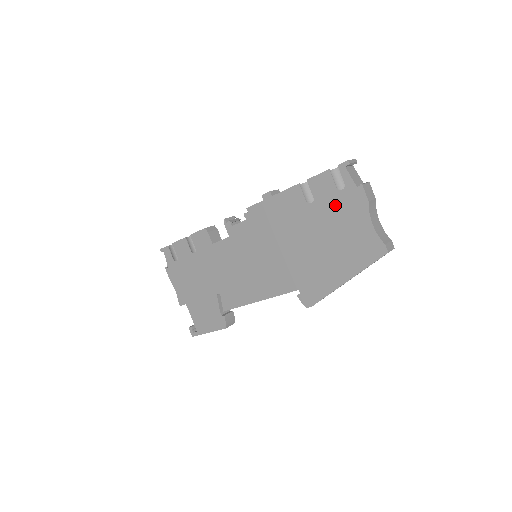
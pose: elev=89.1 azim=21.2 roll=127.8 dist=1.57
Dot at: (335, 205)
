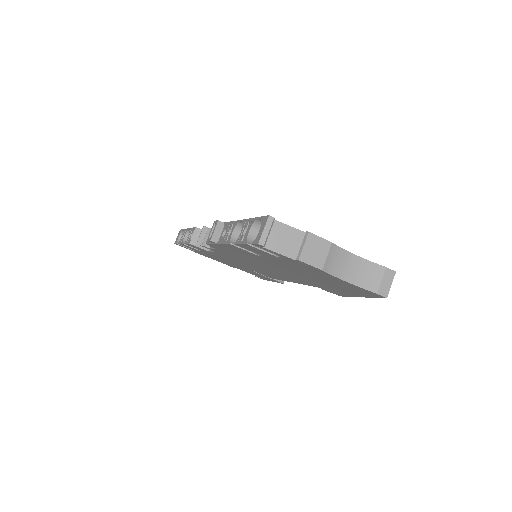
Dot at: (287, 263)
